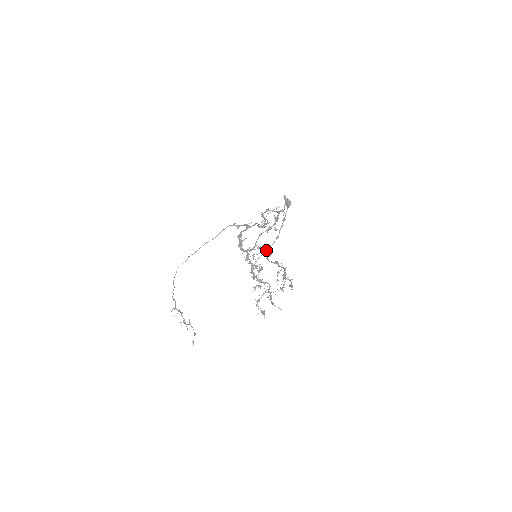
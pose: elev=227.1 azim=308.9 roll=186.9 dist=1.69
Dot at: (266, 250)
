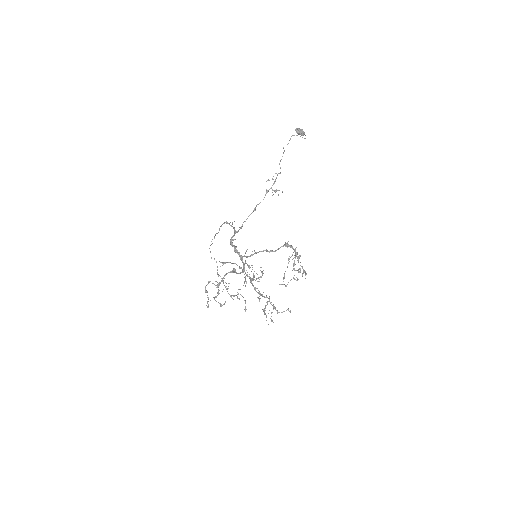
Dot at: (244, 283)
